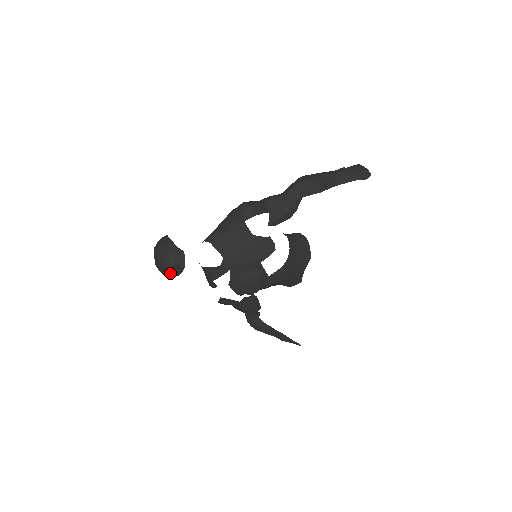
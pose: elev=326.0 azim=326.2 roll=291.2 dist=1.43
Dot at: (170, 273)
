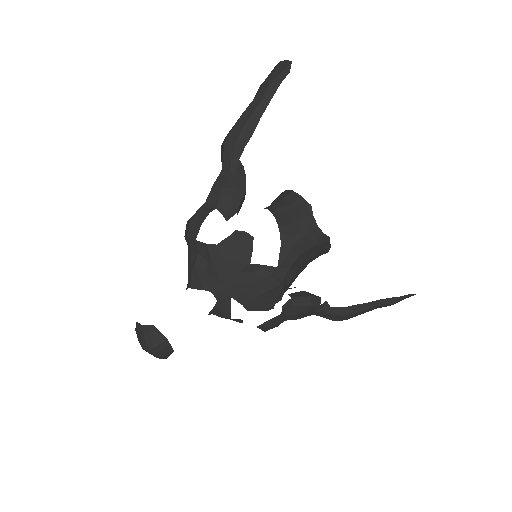
Dot at: (162, 355)
